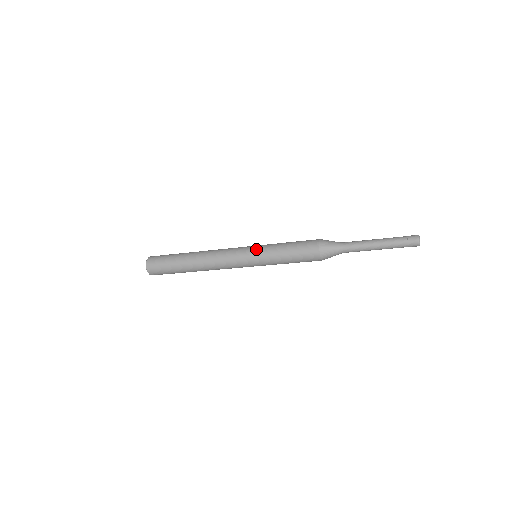
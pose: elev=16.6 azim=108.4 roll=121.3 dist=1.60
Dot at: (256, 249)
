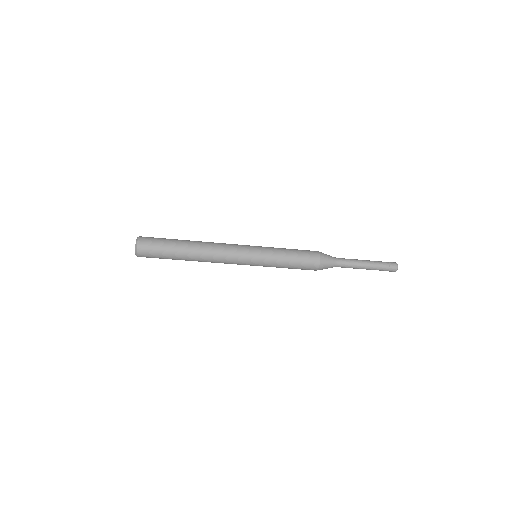
Dot at: (261, 257)
